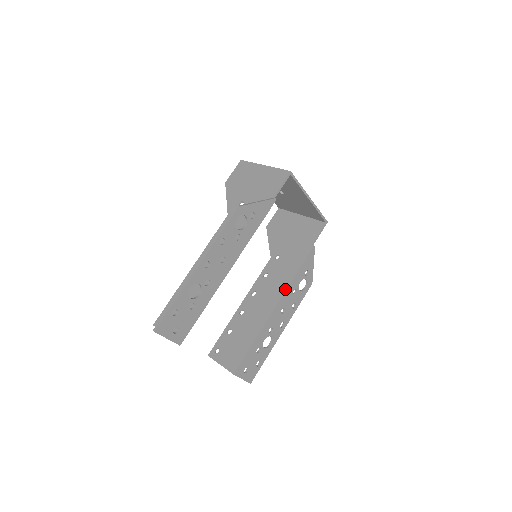
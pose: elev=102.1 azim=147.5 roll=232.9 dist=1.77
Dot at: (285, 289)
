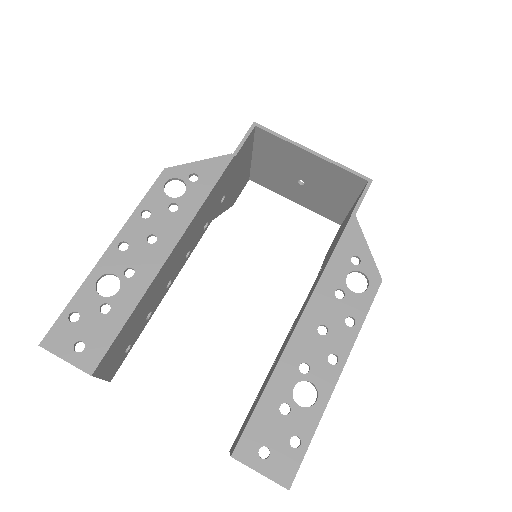
Dot at: (313, 290)
